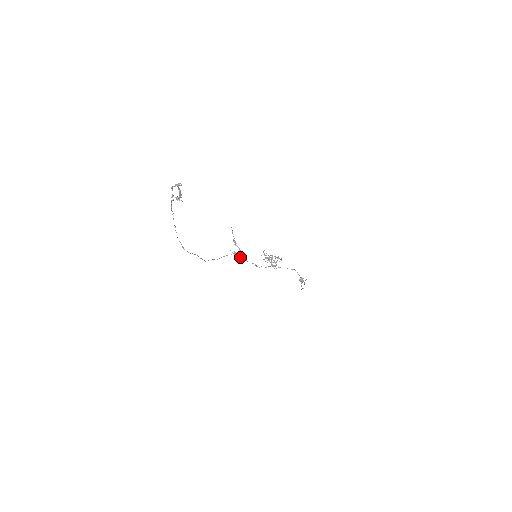
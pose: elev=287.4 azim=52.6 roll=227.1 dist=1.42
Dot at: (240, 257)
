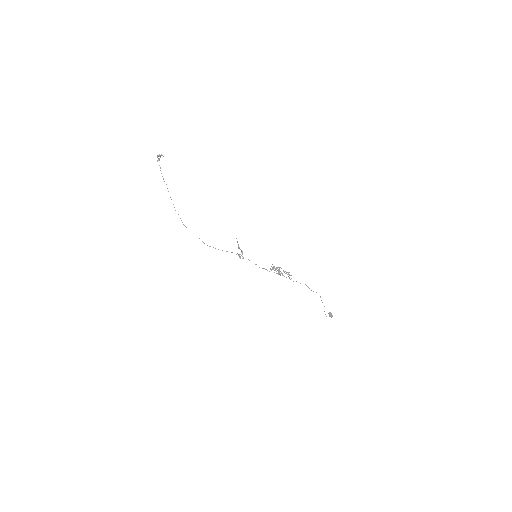
Dot at: (243, 257)
